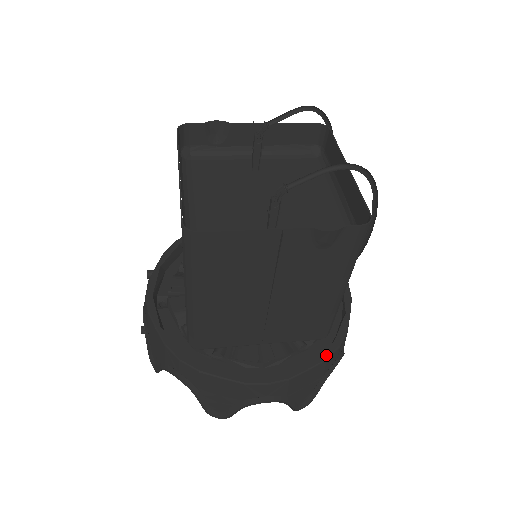
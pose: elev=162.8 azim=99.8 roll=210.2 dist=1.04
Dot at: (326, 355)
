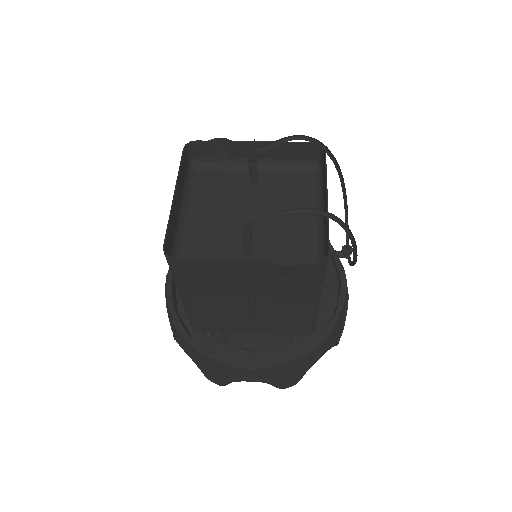
Dot at: (307, 350)
